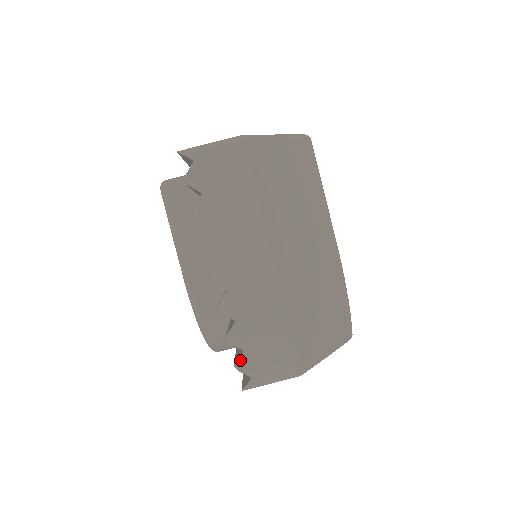
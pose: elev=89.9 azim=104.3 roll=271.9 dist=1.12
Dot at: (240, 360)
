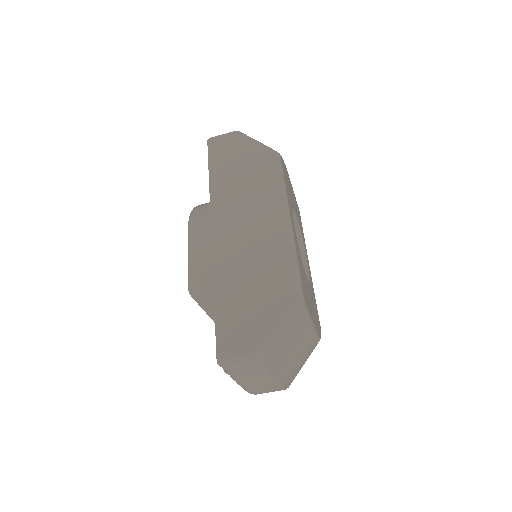
Dot at: occluded
